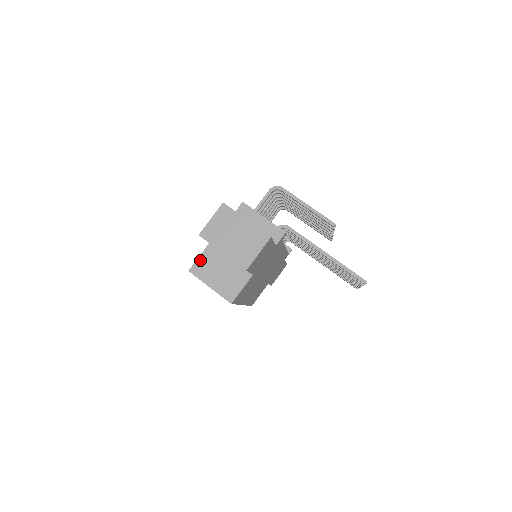
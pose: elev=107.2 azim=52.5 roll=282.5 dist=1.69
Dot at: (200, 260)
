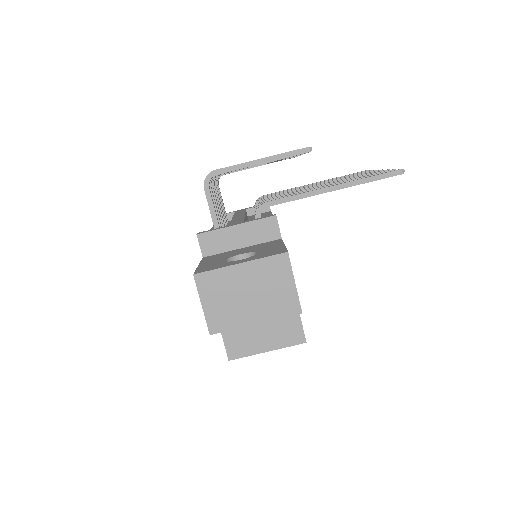
Dot at: (227, 339)
